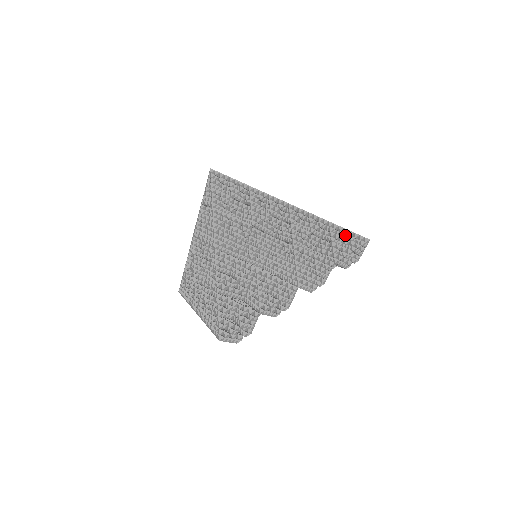
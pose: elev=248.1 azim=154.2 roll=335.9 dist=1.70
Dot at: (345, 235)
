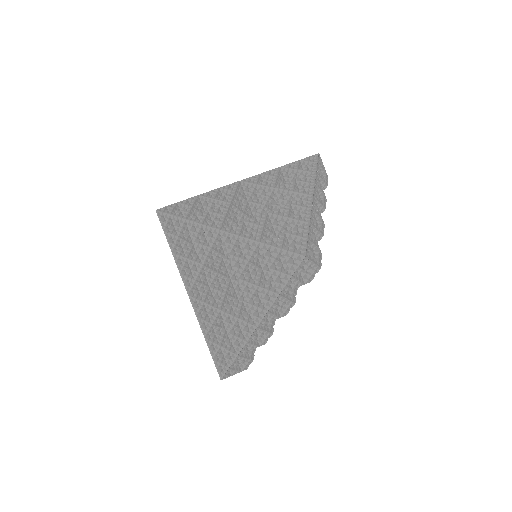
Dot at: occluded
